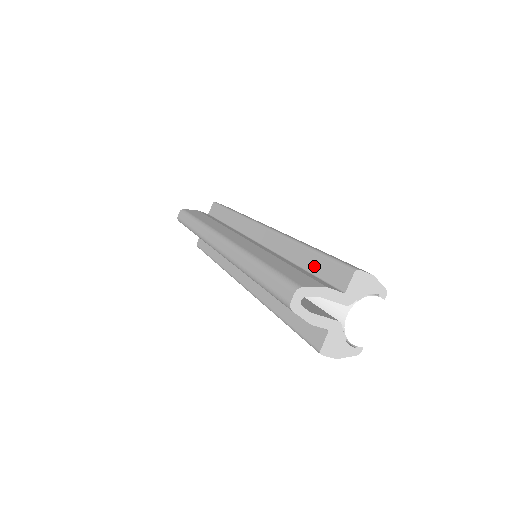
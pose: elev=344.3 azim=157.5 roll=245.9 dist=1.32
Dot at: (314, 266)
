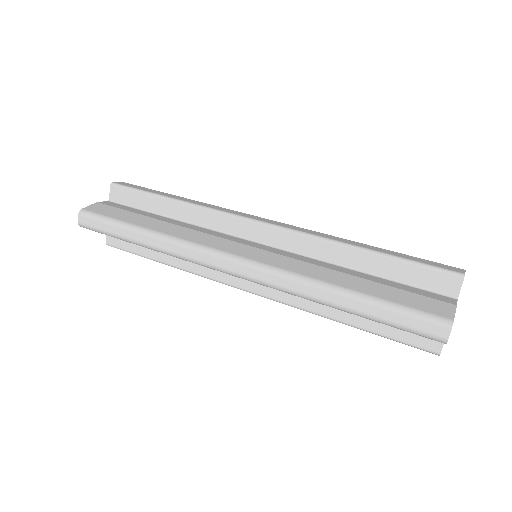
Dot at: (394, 273)
